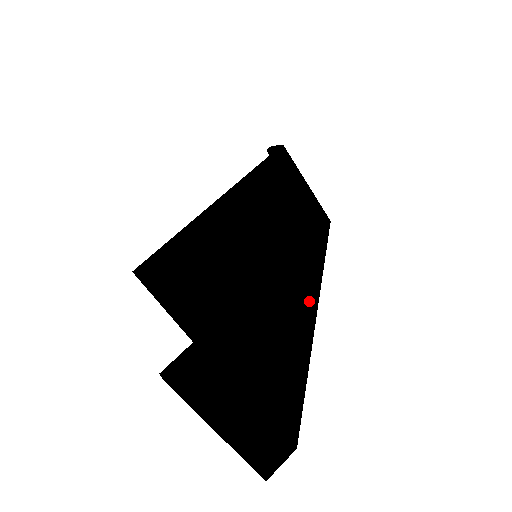
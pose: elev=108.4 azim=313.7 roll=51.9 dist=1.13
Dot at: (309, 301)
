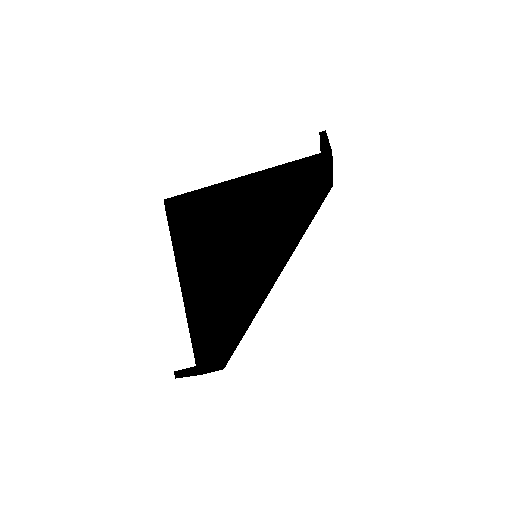
Dot at: (274, 281)
